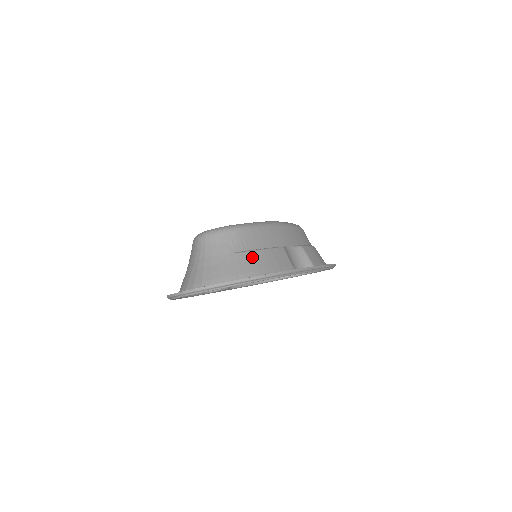
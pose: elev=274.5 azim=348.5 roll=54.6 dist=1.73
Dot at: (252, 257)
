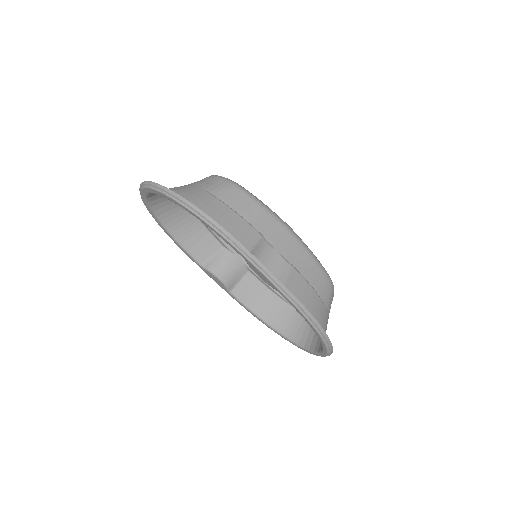
Dot at: (216, 204)
